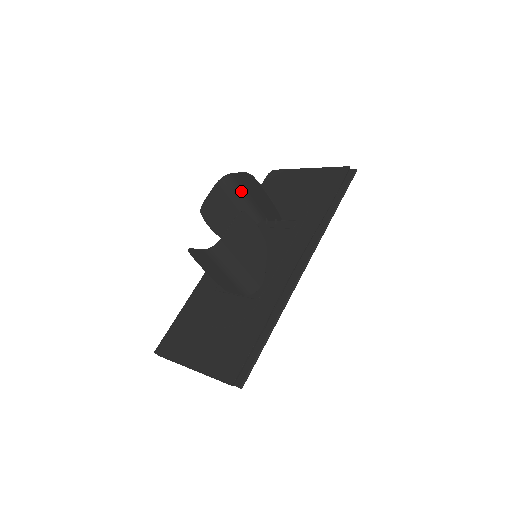
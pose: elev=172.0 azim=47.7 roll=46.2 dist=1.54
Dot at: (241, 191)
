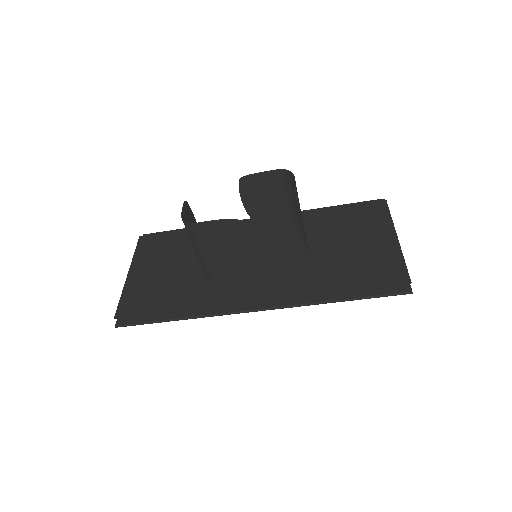
Dot at: occluded
